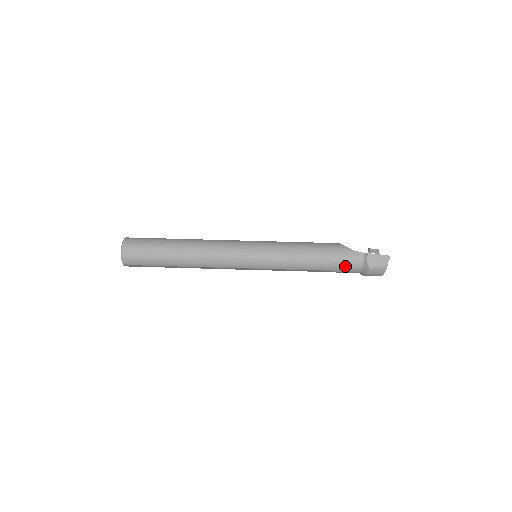
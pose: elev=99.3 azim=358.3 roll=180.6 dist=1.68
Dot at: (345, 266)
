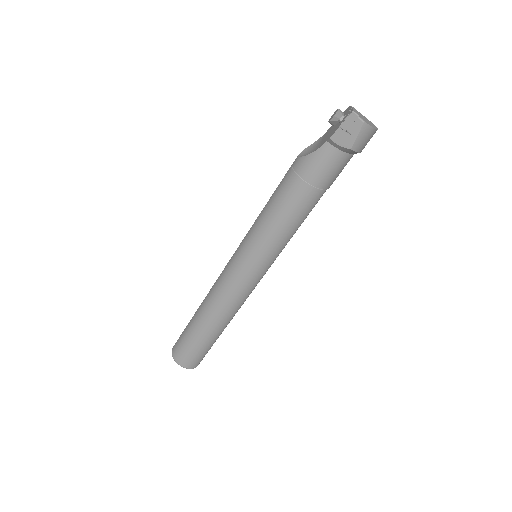
Dot at: (329, 175)
